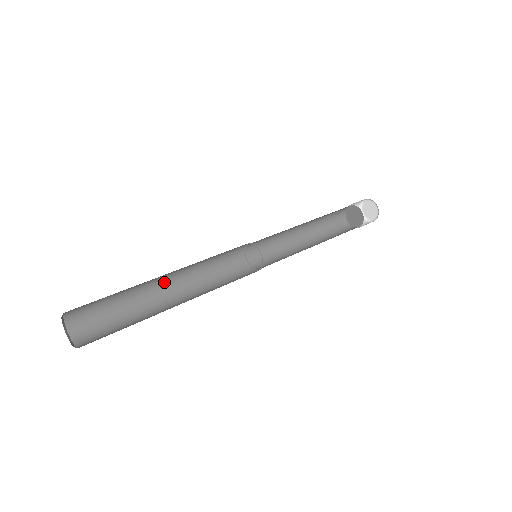
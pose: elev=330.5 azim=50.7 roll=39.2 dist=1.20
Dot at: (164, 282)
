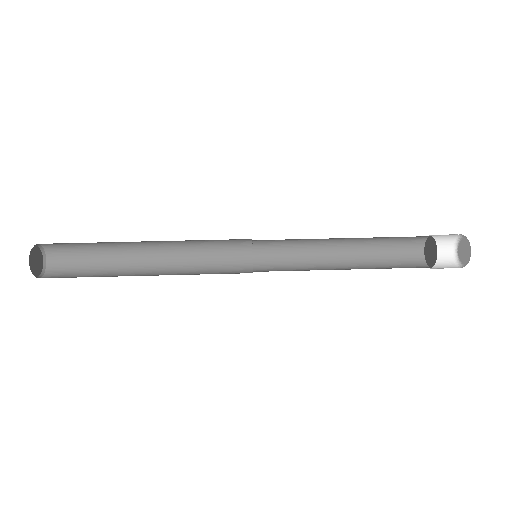
Dot at: (146, 243)
